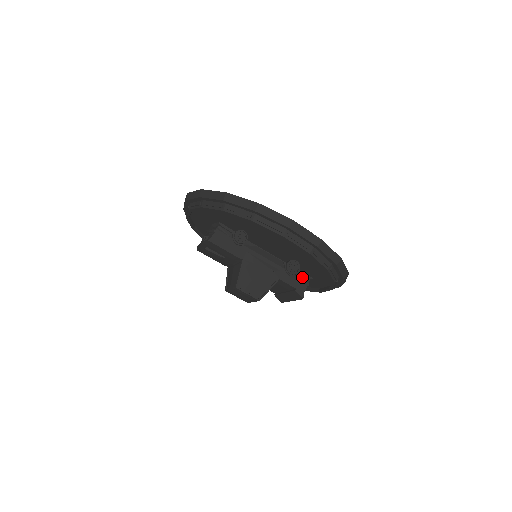
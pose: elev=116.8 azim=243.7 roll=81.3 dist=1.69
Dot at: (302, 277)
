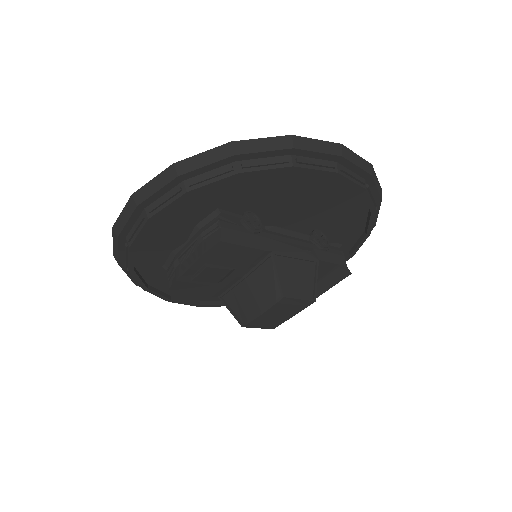
Dot at: (333, 248)
